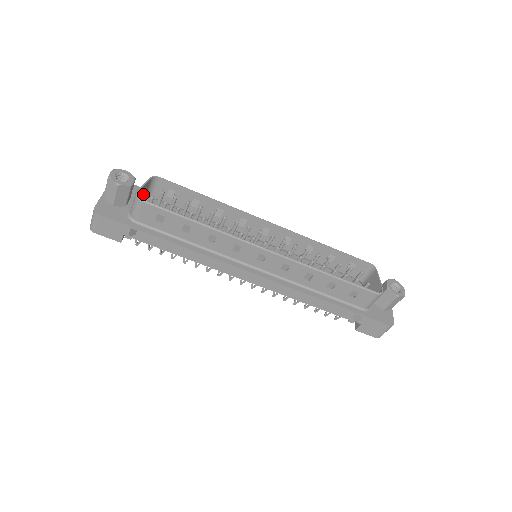
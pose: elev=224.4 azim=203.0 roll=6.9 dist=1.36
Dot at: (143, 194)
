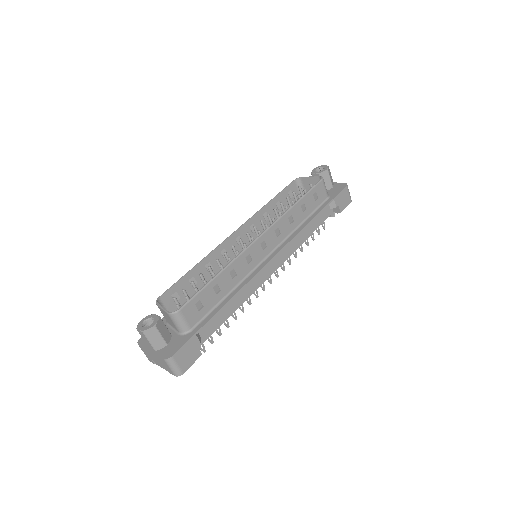
Dot at: occluded
